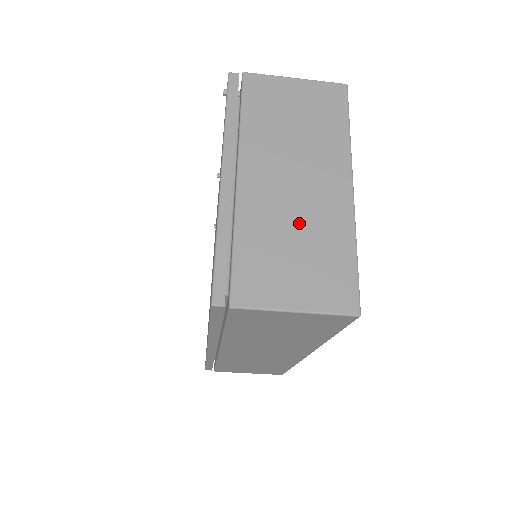
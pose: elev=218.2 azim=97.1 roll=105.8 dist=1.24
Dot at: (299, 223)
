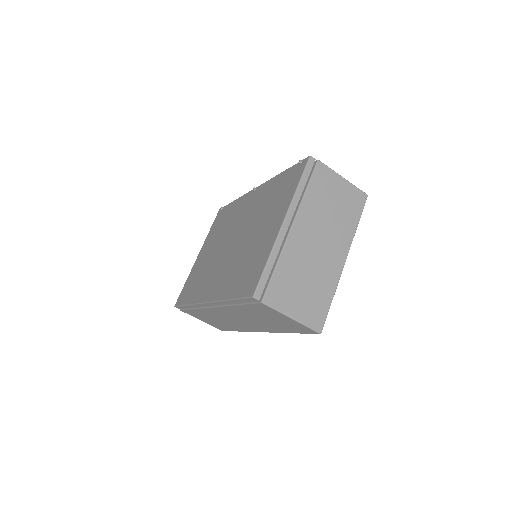
Dot at: (312, 270)
